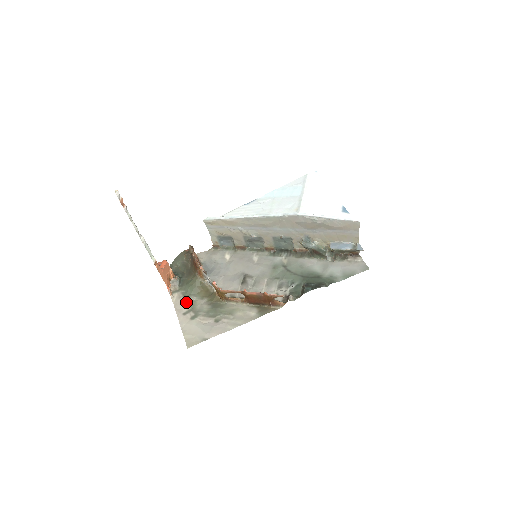
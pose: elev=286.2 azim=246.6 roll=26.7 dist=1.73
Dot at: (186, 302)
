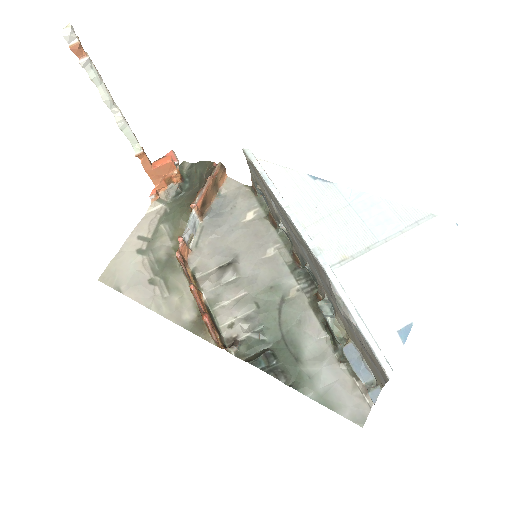
Dot at: (156, 225)
